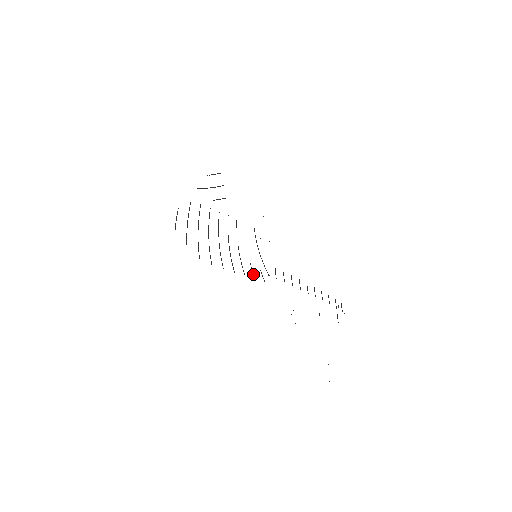
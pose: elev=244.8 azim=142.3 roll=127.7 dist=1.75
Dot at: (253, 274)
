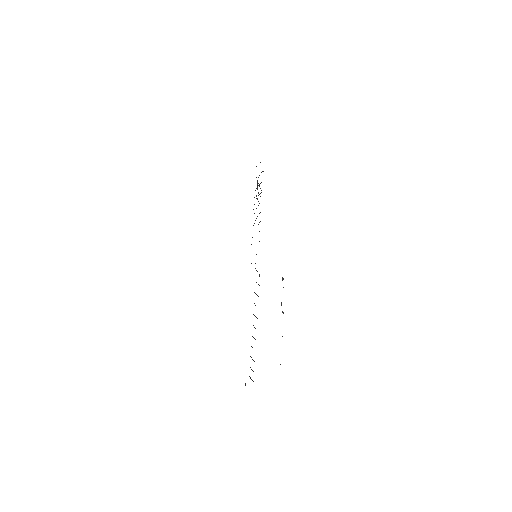
Dot at: occluded
